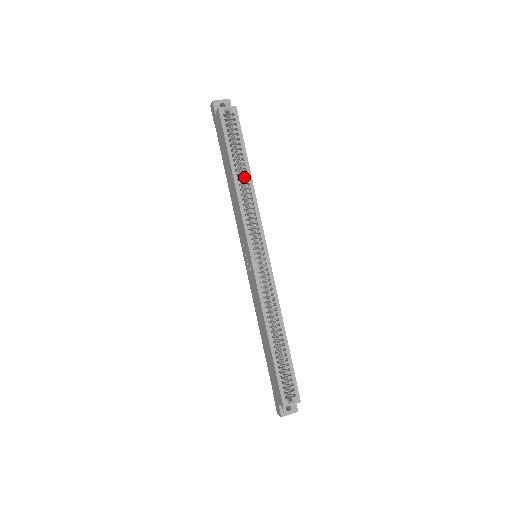
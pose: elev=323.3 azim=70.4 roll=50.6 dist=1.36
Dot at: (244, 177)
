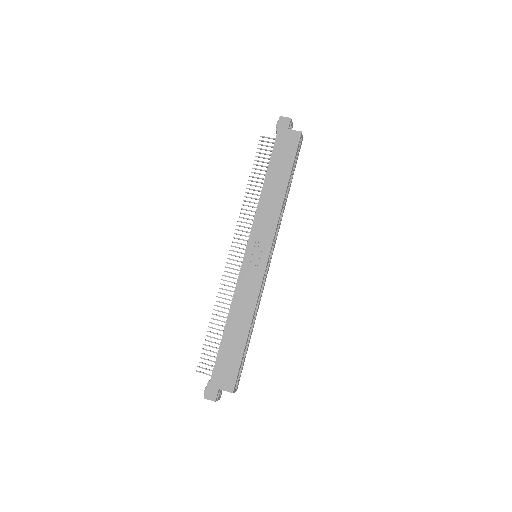
Dot at: (286, 193)
